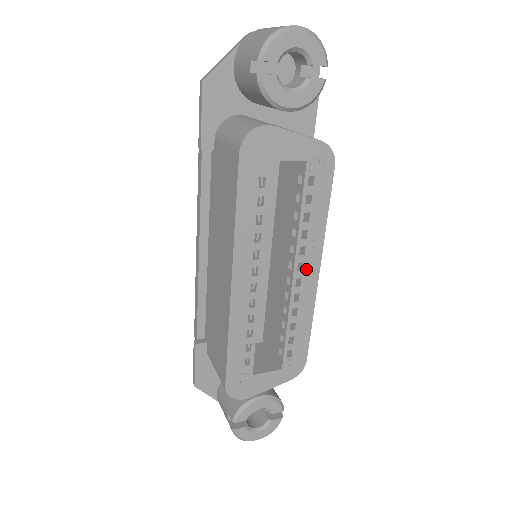
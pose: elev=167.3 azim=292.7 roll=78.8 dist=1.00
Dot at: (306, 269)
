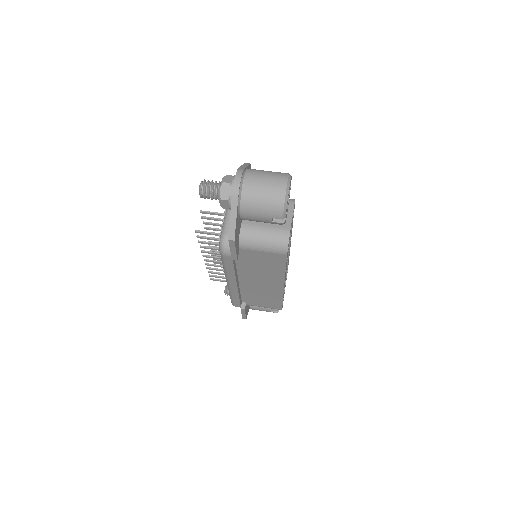
Dot at: (290, 242)
